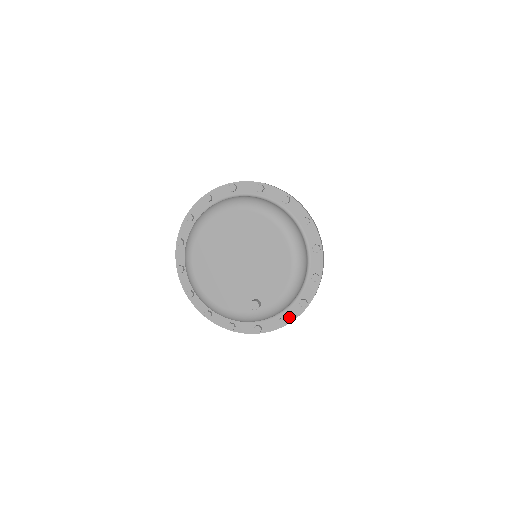
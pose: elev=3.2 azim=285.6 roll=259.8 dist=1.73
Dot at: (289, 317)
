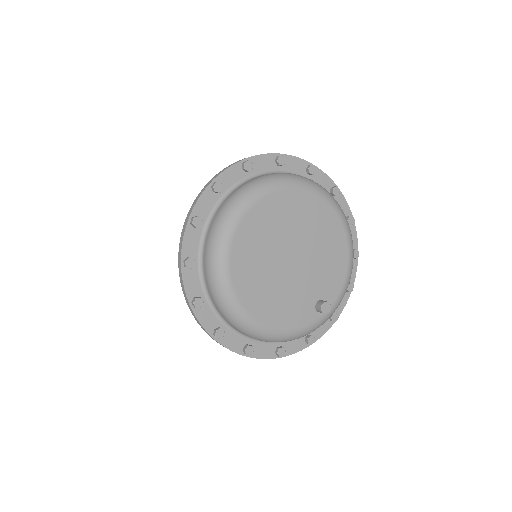
Dot at: (337, 310)
